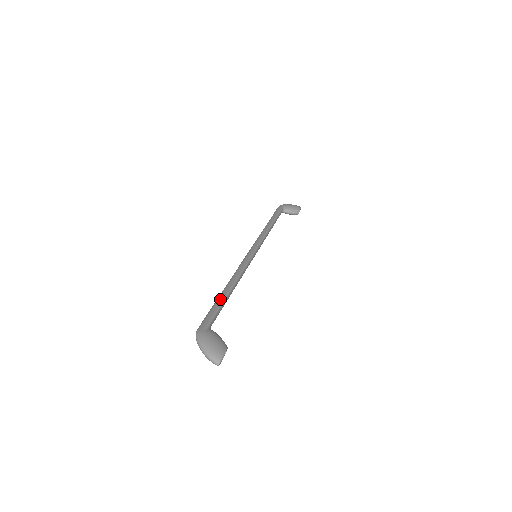
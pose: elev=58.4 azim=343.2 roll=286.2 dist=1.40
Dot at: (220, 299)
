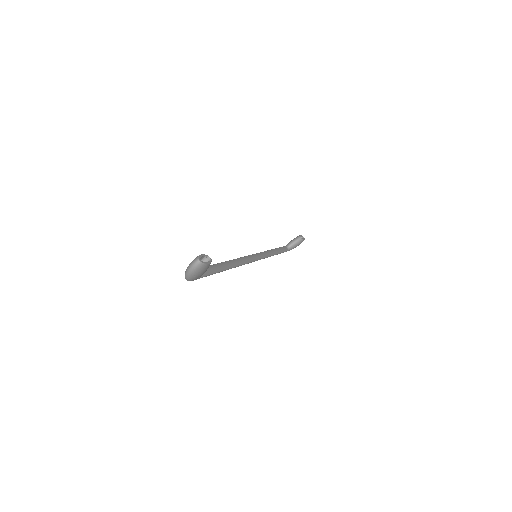
Dot at: occluded
